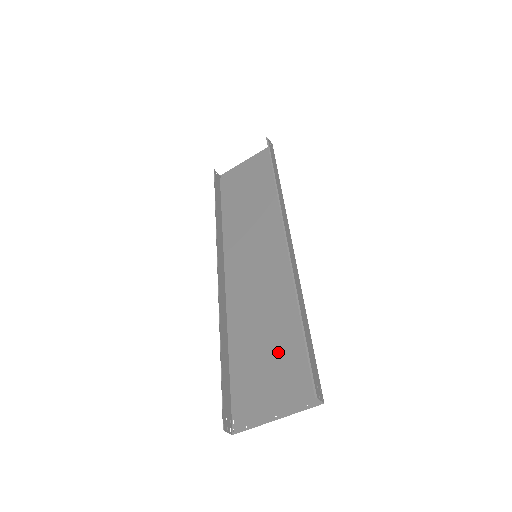
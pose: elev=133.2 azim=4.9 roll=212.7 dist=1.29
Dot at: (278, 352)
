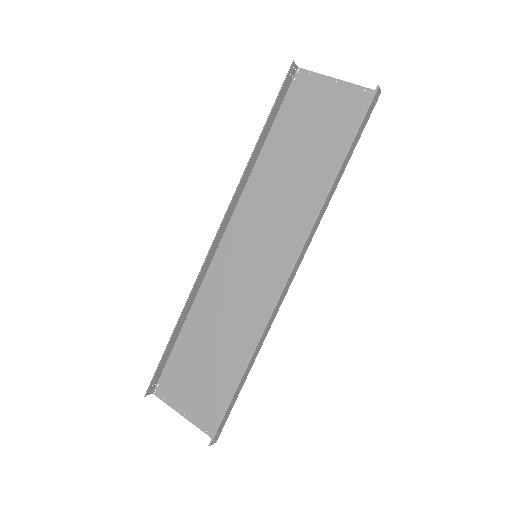
Dot at: (214, 372)
